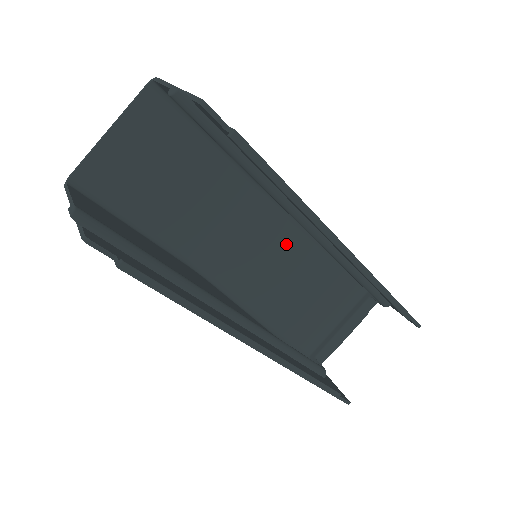
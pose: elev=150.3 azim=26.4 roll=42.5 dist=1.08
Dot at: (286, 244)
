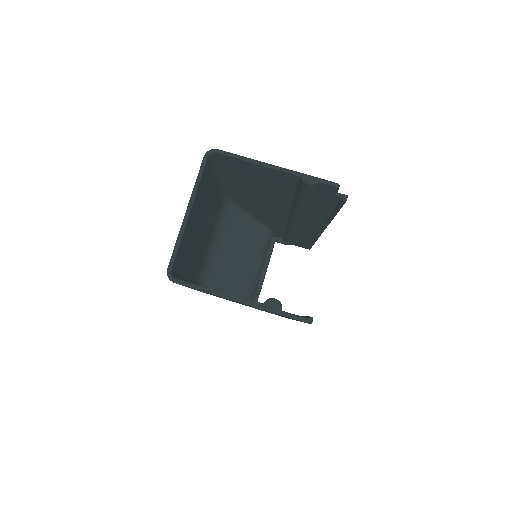
Dot at: (240, 233)
